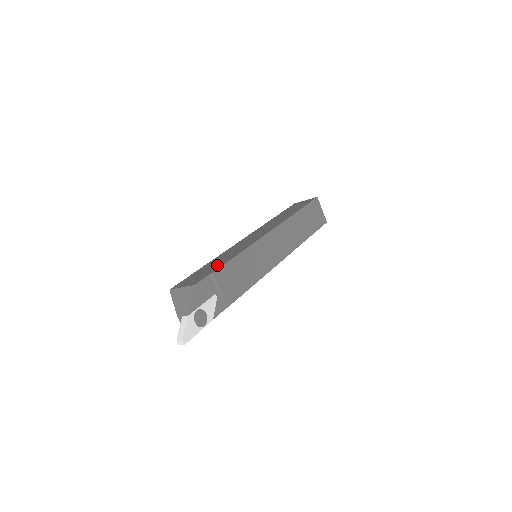
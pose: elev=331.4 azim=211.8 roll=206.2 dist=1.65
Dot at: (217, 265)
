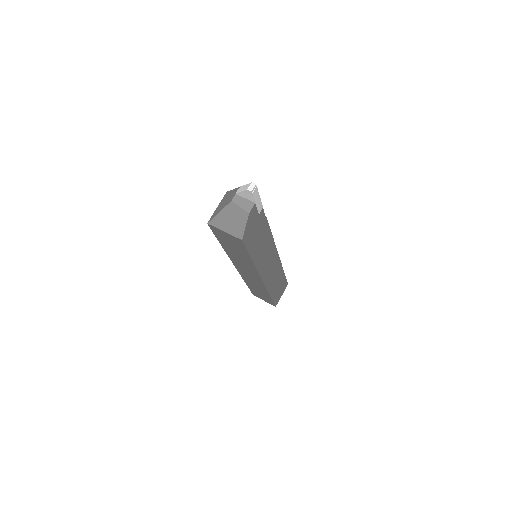
Dot at: occluded
